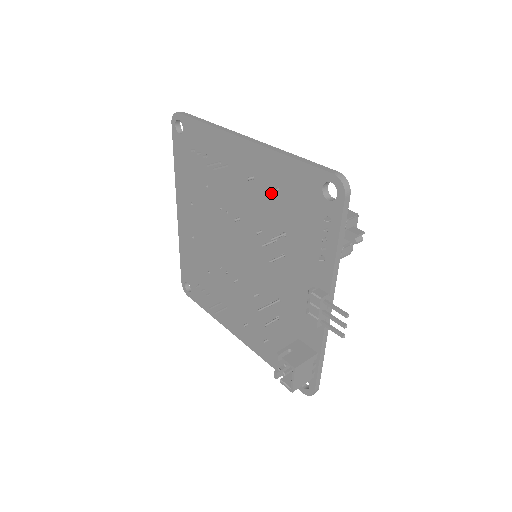
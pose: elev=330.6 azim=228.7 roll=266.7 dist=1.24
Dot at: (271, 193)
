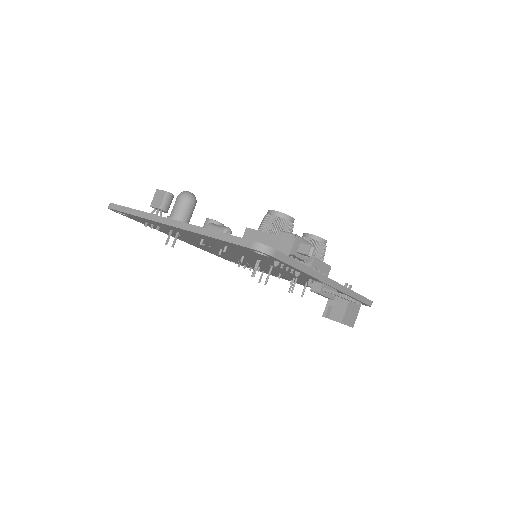
Dot at: (224, 246)
